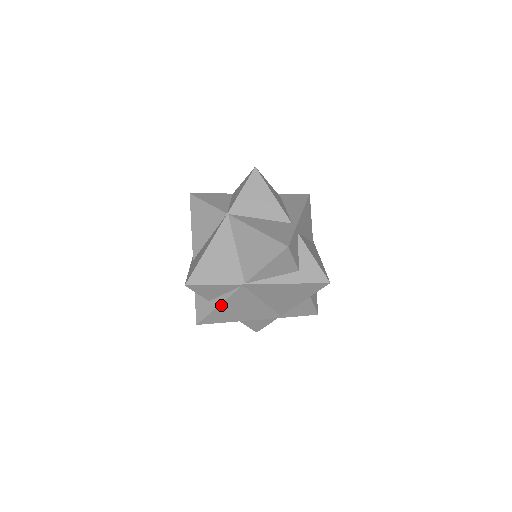
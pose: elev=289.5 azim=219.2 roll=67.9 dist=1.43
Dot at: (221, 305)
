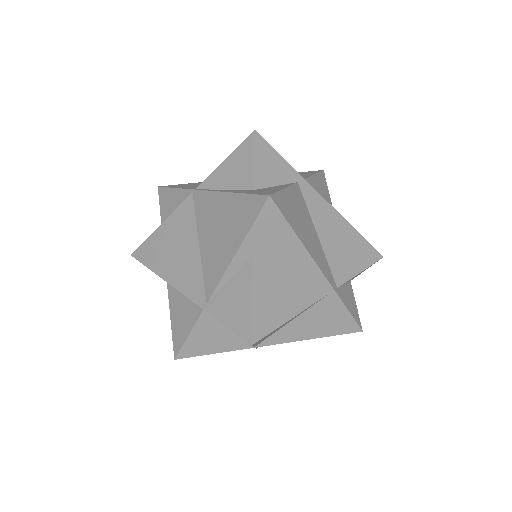
Dot at: (163, 225)
